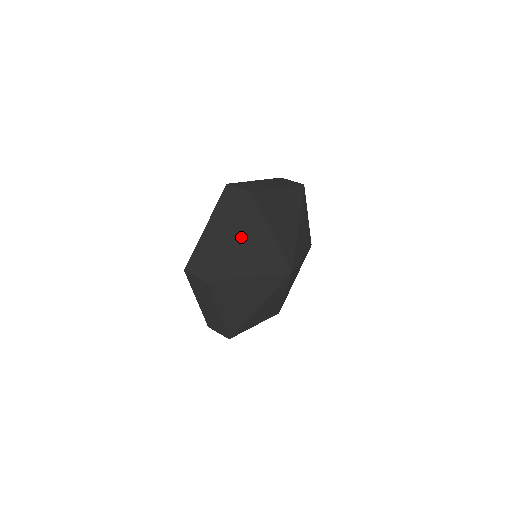
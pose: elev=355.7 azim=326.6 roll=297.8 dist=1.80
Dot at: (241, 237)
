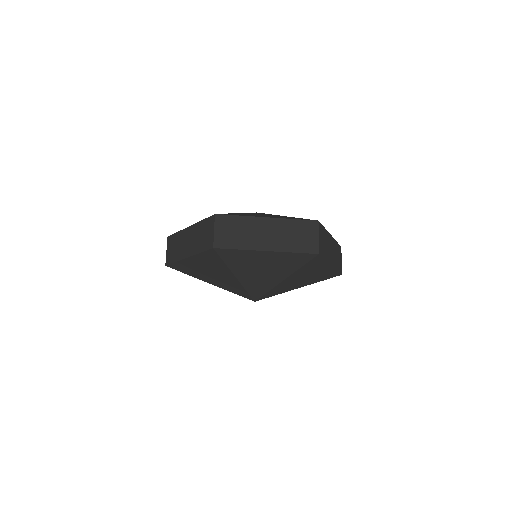
Dot at: (200, 263)
